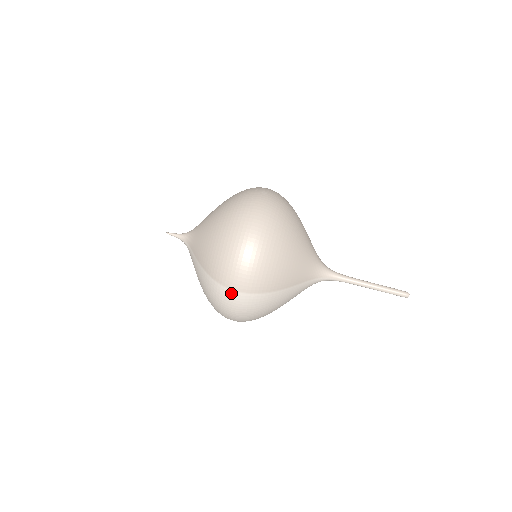
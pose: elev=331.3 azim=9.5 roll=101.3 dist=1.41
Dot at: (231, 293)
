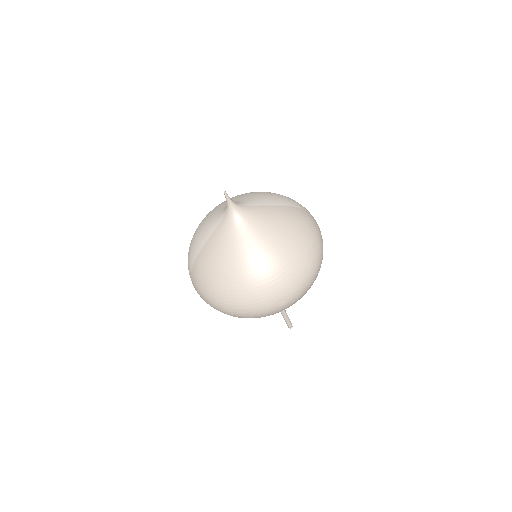
Dot at: occluded
